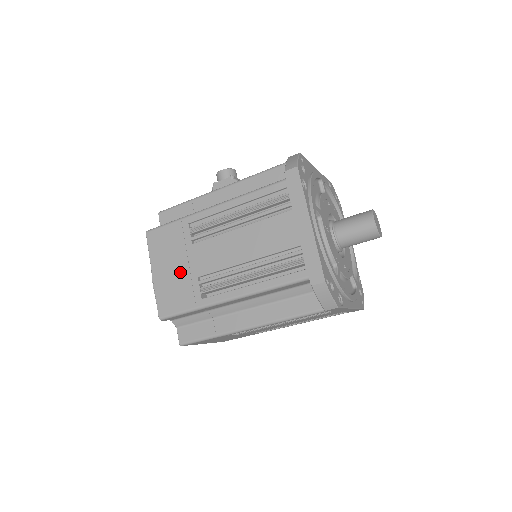
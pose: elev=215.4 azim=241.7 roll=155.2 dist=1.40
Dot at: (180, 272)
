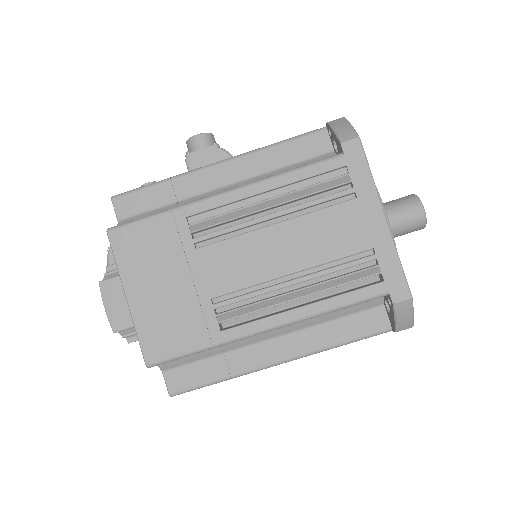
Dot at: (178, 292)
